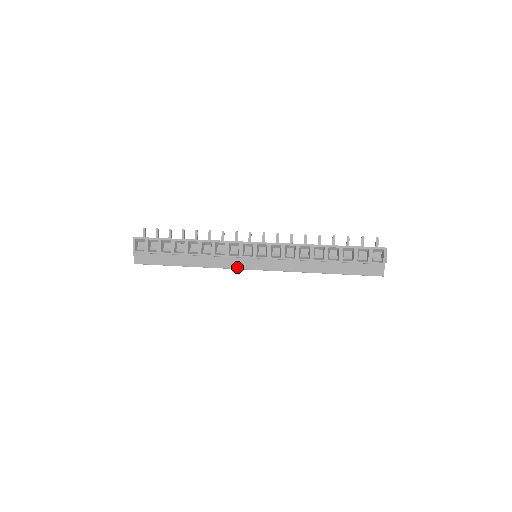
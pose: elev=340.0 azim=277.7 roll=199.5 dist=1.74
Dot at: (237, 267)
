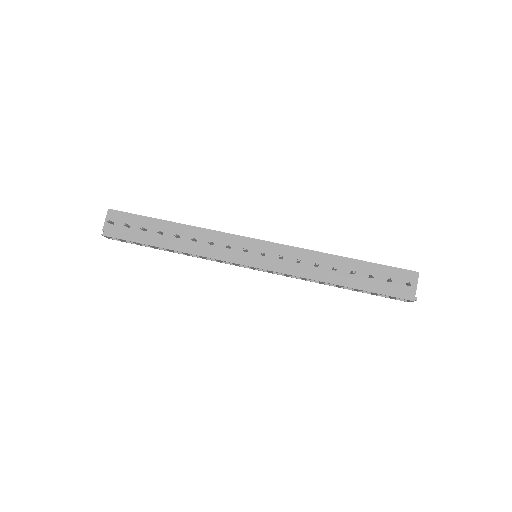
Dot at: occluded
